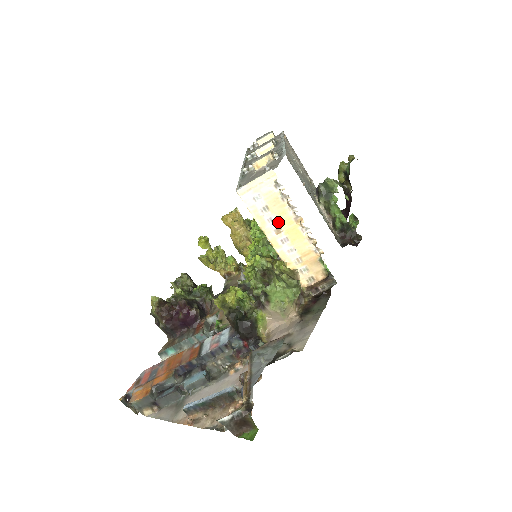
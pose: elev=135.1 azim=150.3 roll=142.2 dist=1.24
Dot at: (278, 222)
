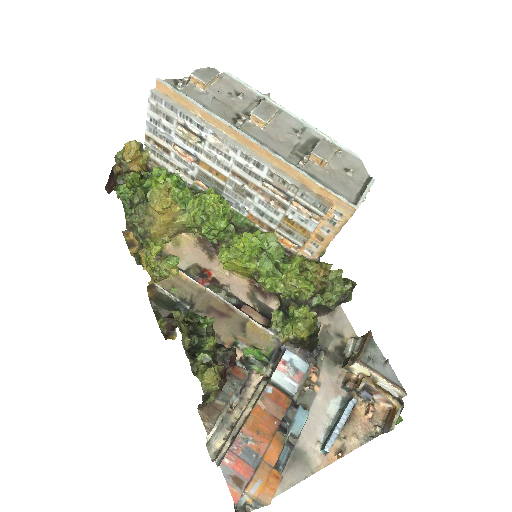
Dot at: occluded
